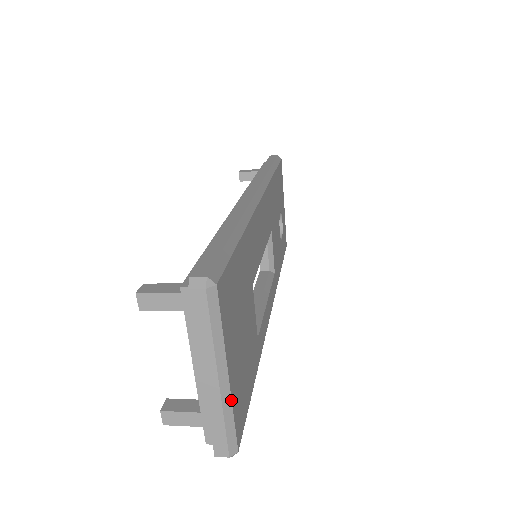
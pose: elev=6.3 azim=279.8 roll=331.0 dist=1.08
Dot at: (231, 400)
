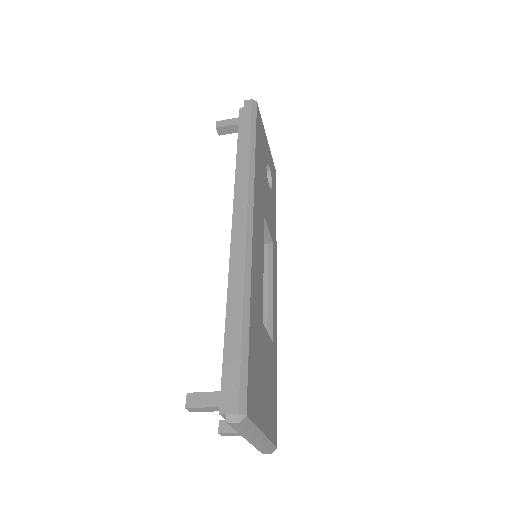
Dot at: (268, 439)
